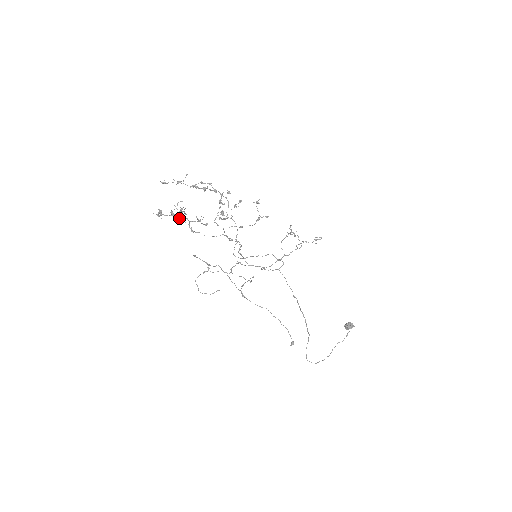
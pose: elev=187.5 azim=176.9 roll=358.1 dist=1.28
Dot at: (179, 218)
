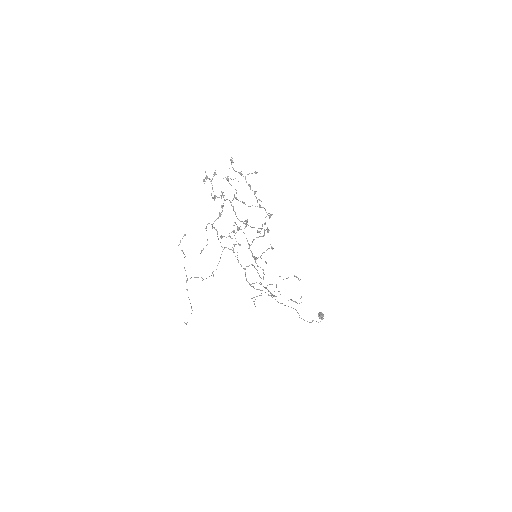
Dot at: (231, 185)
